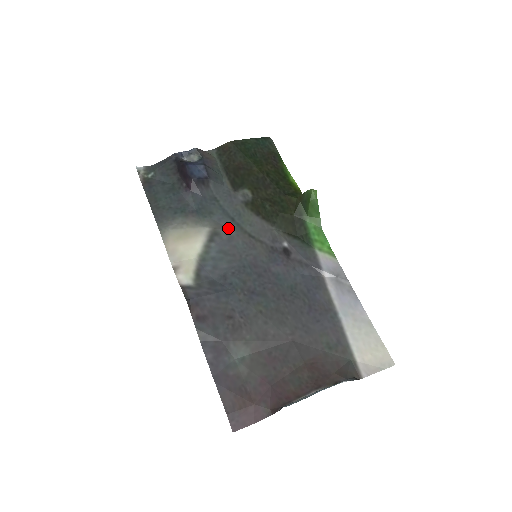
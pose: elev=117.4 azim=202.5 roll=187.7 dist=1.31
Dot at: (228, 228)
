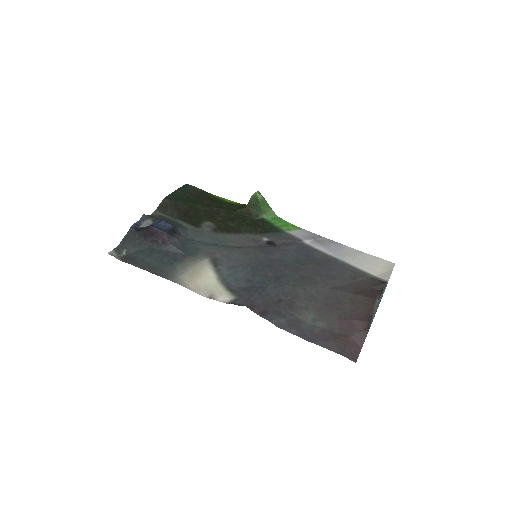
Dot at: (219, 252)
